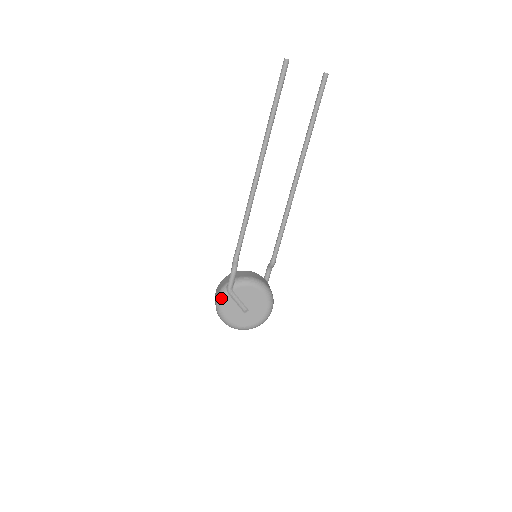
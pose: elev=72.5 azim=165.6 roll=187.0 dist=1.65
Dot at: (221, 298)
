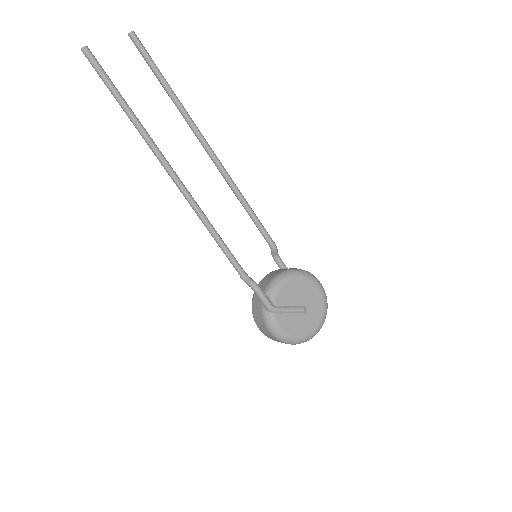
Dot at: (273, 325)
